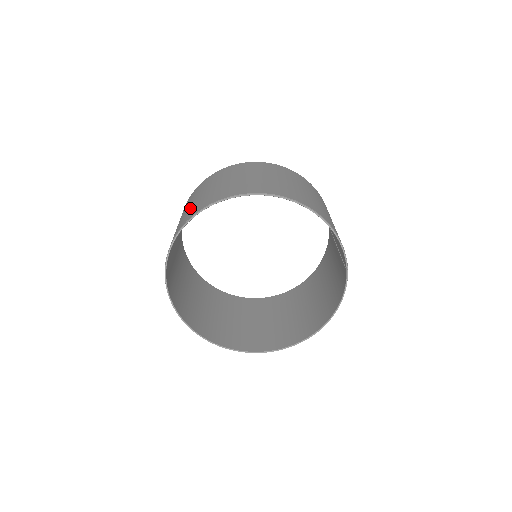
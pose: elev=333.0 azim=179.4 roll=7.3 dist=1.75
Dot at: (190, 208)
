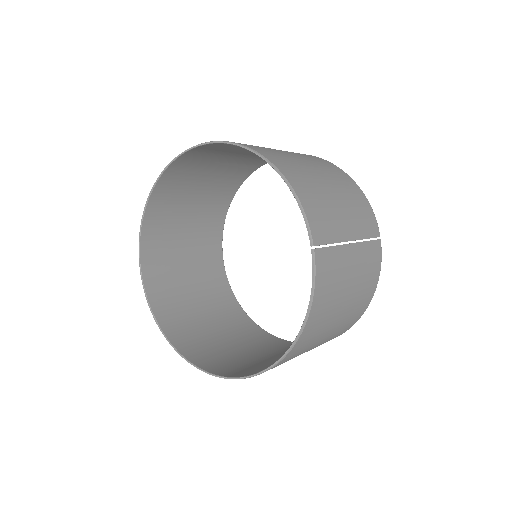
Dot at: (185, 187)
